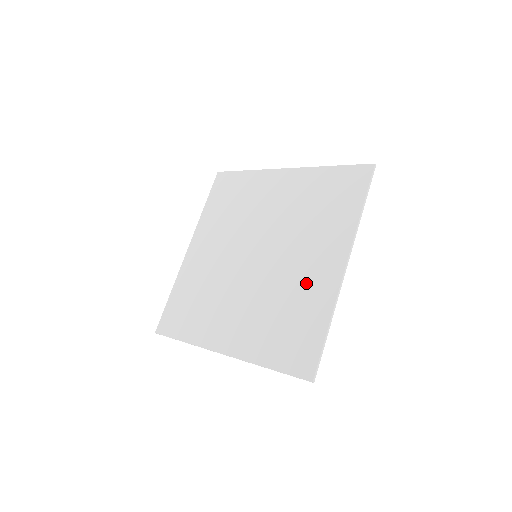
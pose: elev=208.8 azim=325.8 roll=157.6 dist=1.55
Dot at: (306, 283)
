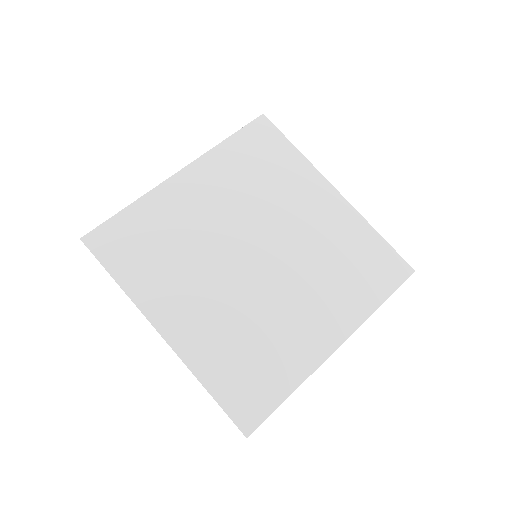
Dot at: (293, 332)
